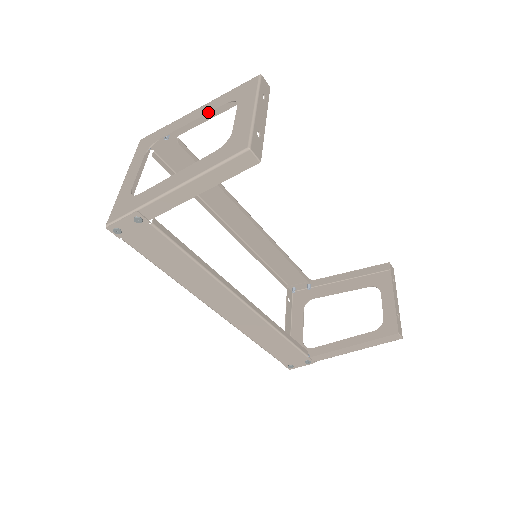
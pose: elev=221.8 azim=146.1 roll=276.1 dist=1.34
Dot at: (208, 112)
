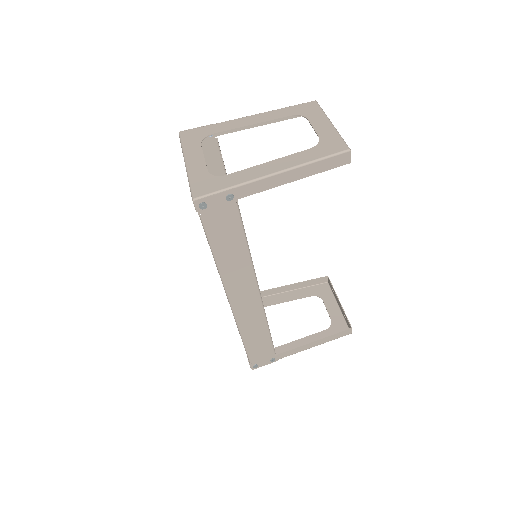
Dot at: (271, 119)
